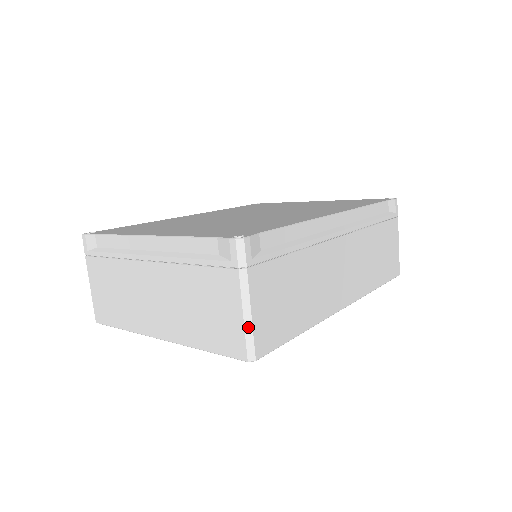
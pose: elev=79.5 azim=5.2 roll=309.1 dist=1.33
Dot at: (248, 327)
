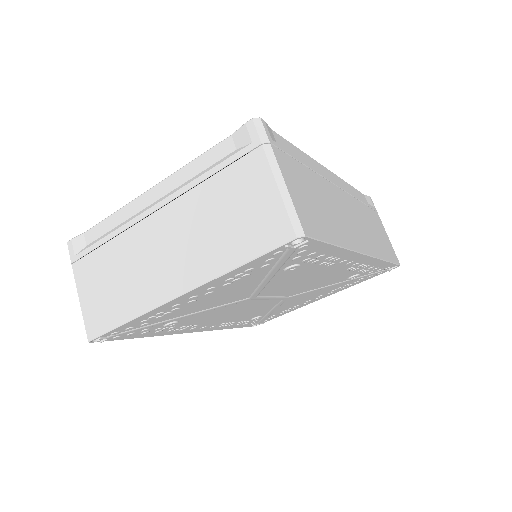
Dot at: (287, 200)
